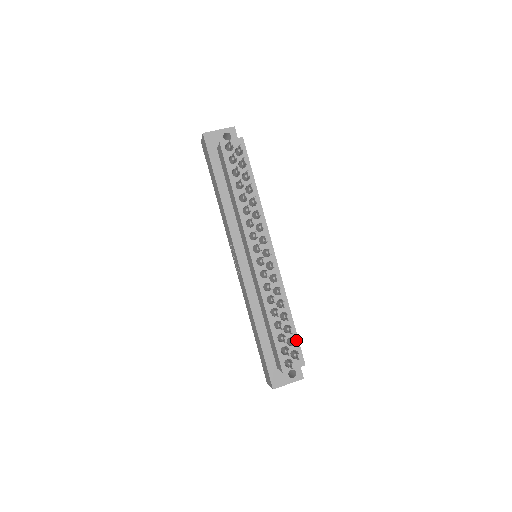
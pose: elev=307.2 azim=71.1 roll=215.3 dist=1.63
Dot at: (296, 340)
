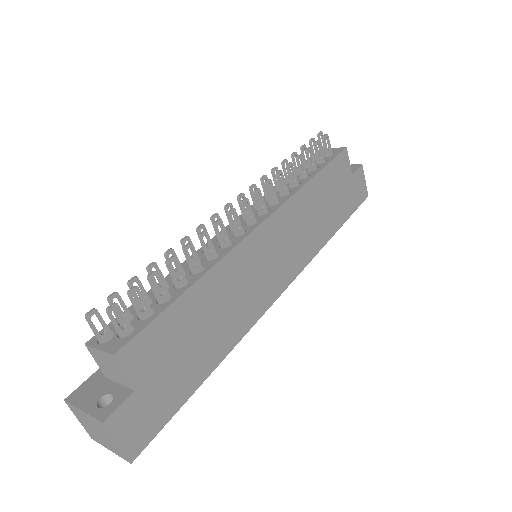
Dot at: (153, 317)
